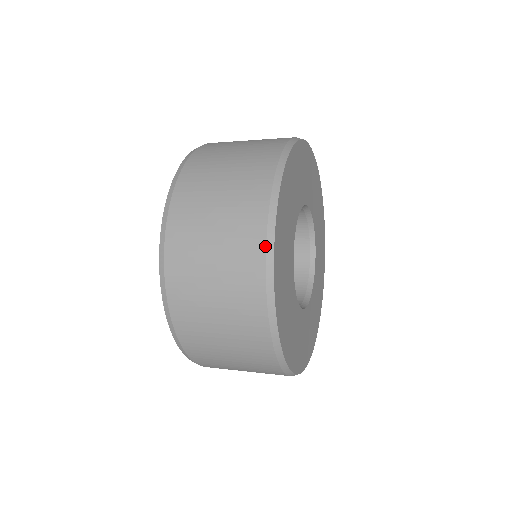
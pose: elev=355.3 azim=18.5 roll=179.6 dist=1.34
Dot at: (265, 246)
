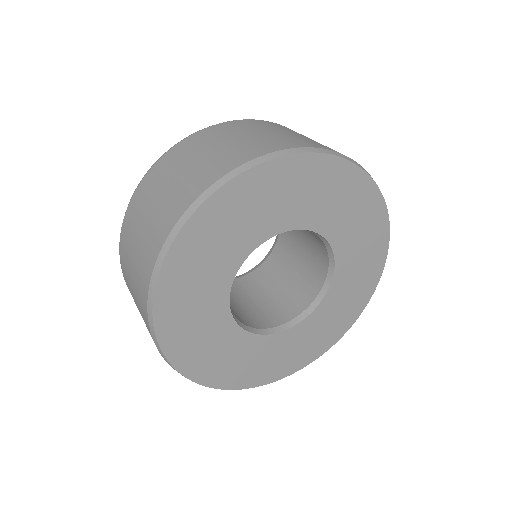
Dot at: (190, 205)
